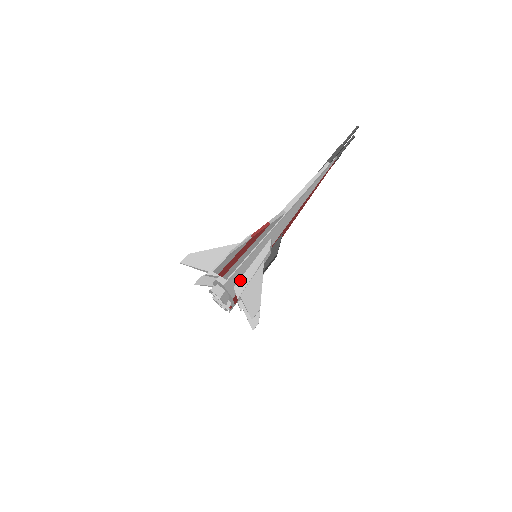
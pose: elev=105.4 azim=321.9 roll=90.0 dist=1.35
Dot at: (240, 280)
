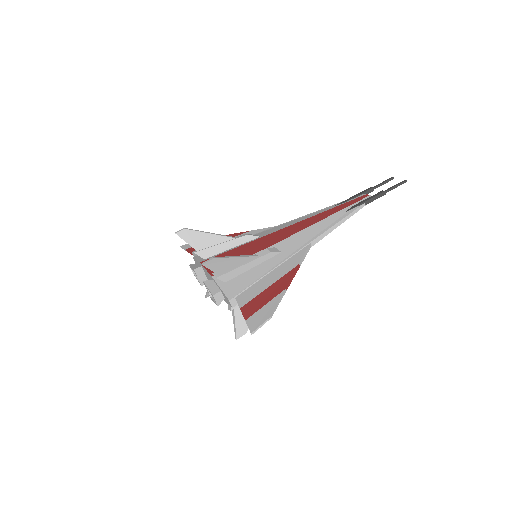
Dot at: occluded
